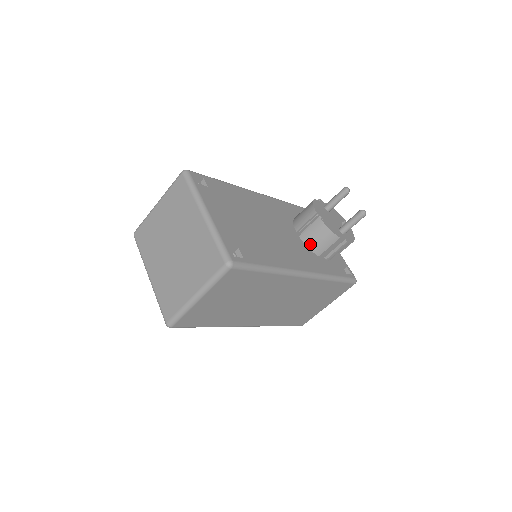
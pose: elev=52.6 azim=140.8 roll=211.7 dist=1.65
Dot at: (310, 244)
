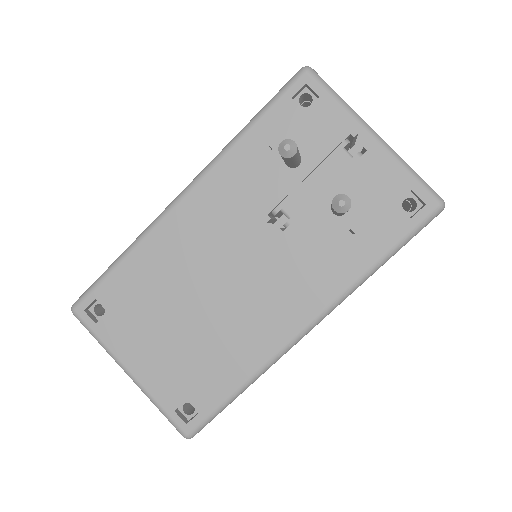
Dot at: occluded
